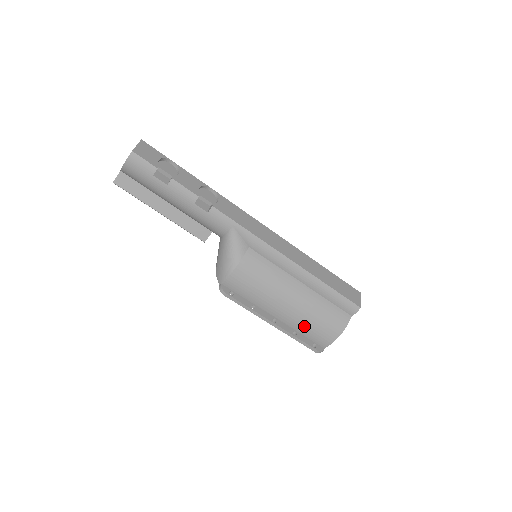
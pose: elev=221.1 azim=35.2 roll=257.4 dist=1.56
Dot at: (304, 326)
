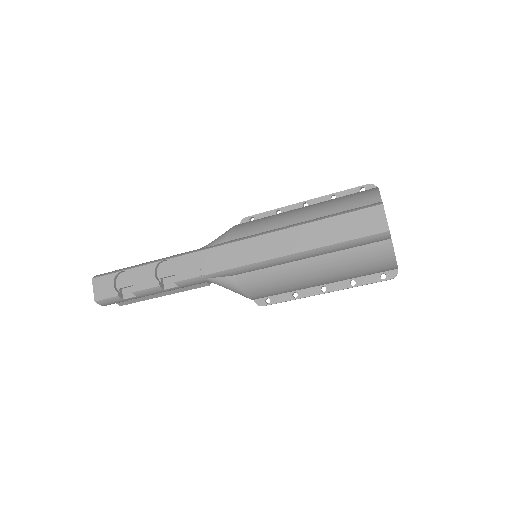
Dot at: (353, 276)
